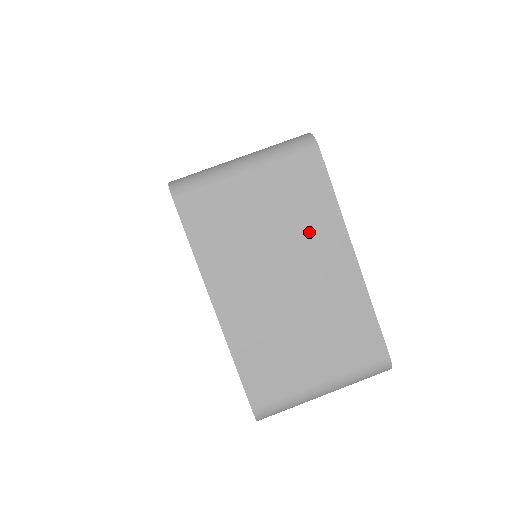
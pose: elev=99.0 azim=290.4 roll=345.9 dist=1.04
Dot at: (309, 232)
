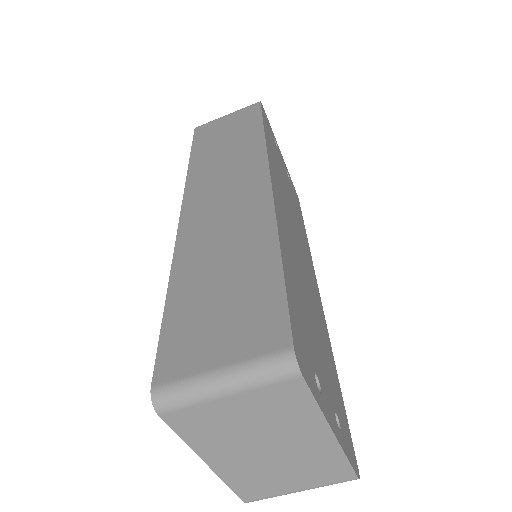
Dot at: (290, 425)
